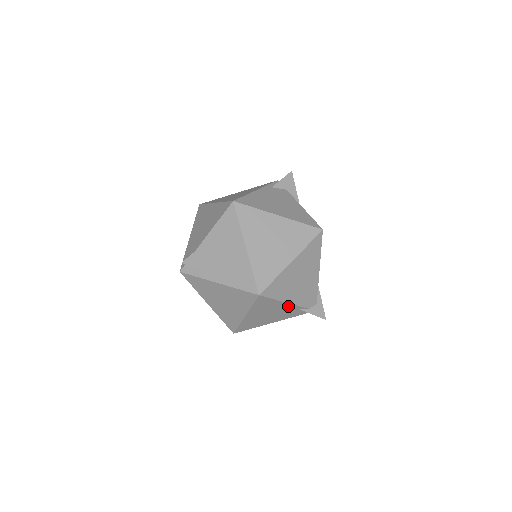
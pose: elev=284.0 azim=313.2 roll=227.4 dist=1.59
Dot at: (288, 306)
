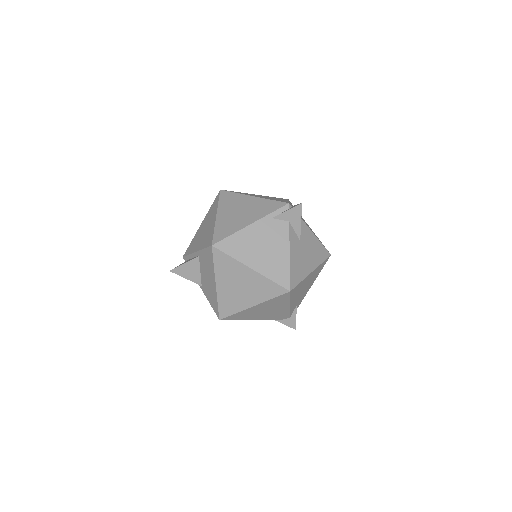
Dot at: occluded
